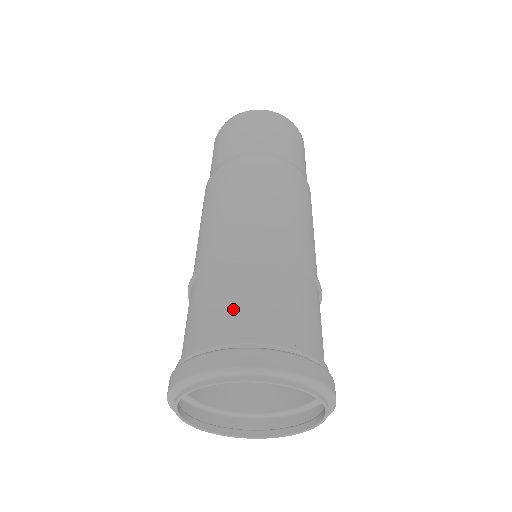
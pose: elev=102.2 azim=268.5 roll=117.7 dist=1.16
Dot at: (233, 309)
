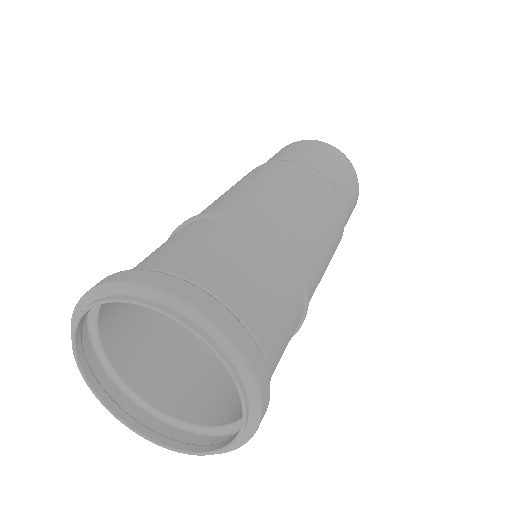
Dot at: (207, 254)
